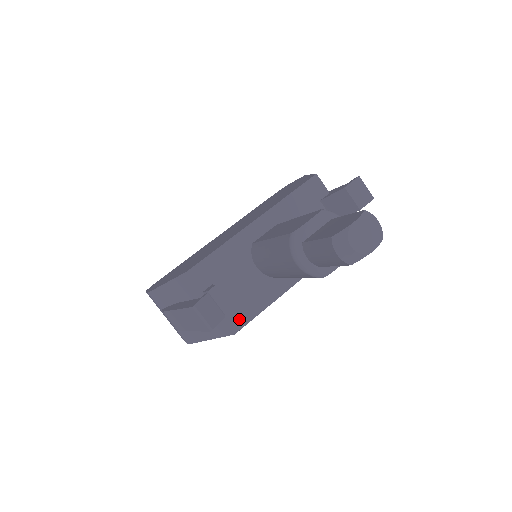
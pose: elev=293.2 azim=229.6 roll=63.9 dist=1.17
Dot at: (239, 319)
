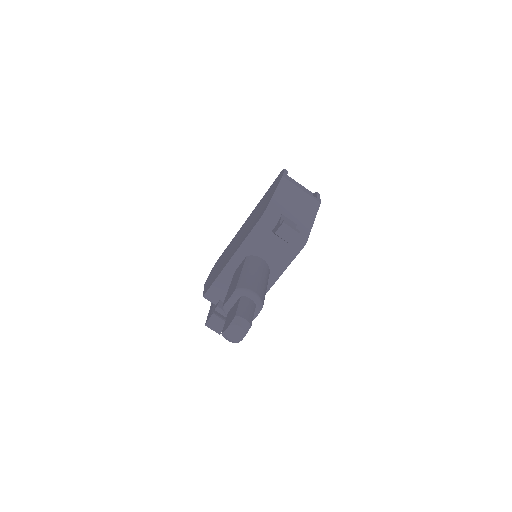
Dot at: occluded
